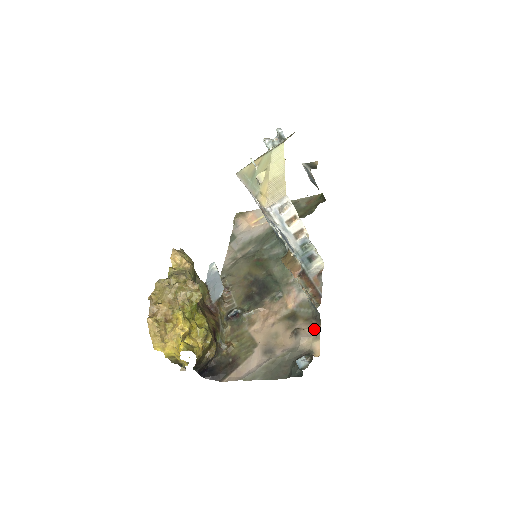
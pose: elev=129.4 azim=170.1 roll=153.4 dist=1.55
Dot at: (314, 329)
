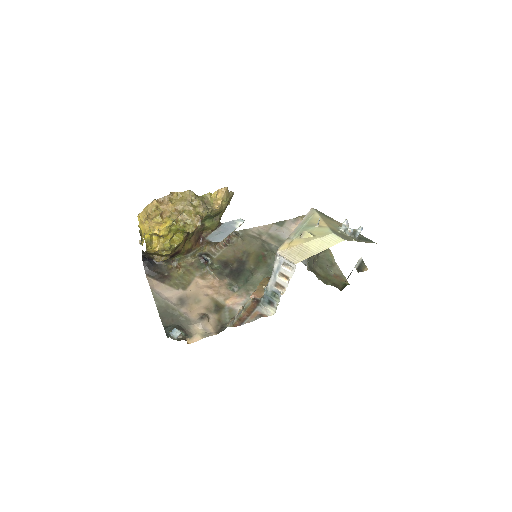
Dot at: (212, 330)
